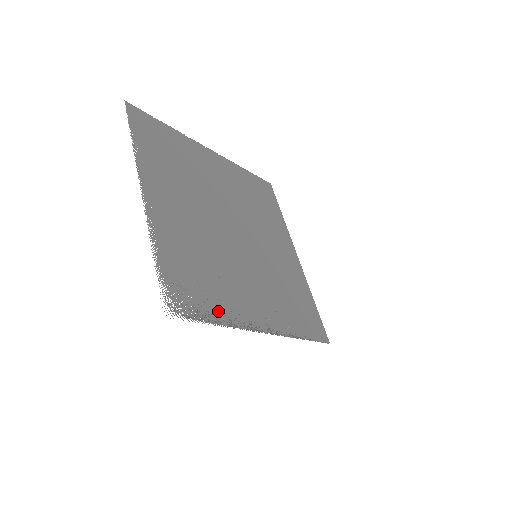
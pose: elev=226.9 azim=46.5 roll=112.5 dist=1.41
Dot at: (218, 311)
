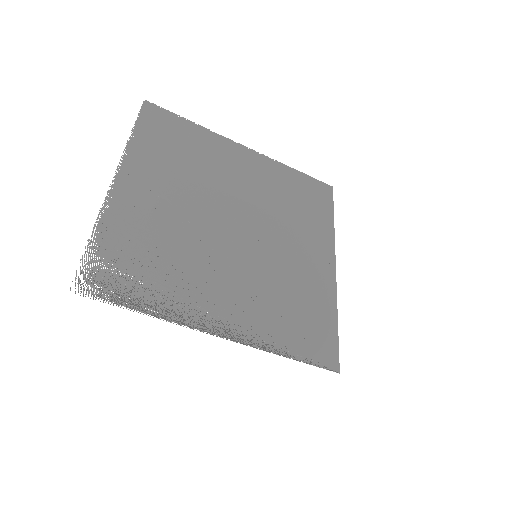
Dot at: (154, 300)
